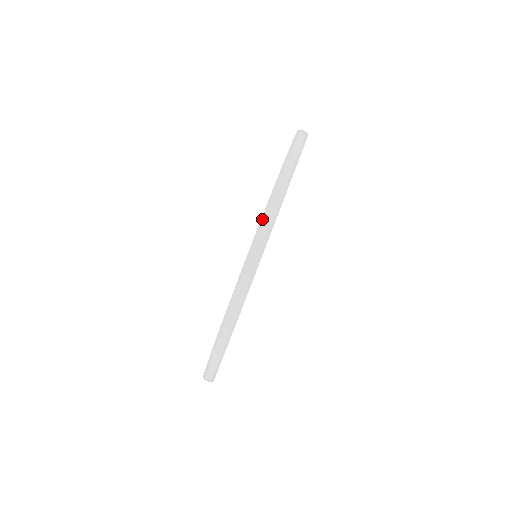
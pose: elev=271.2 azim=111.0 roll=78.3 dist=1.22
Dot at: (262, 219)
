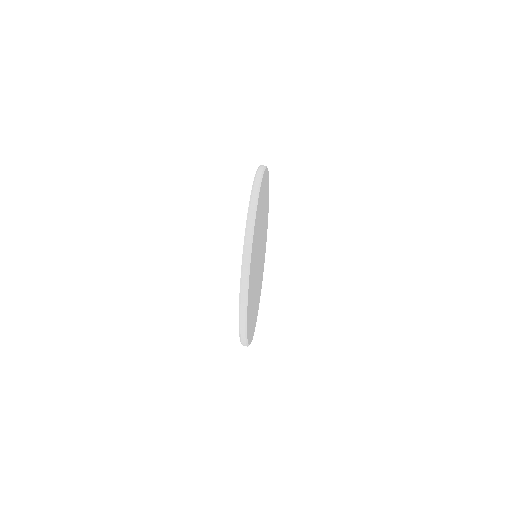
Dot at: occluded
